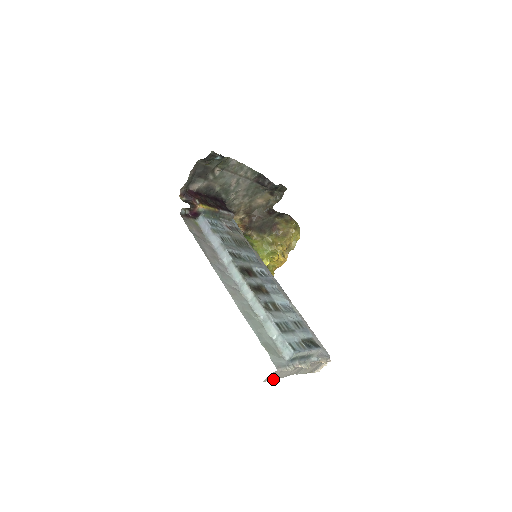
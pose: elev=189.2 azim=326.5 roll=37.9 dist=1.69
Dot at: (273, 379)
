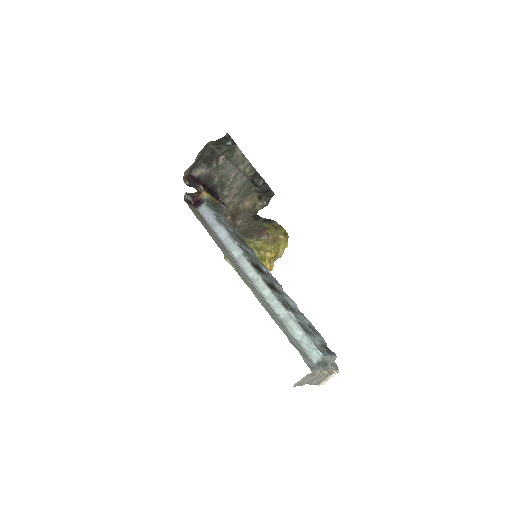
Dot at: occluded
